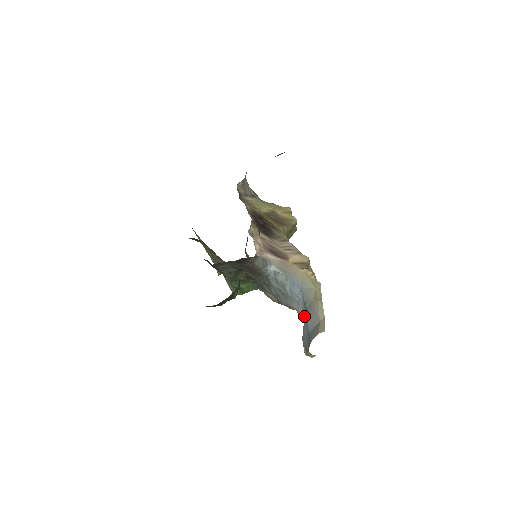
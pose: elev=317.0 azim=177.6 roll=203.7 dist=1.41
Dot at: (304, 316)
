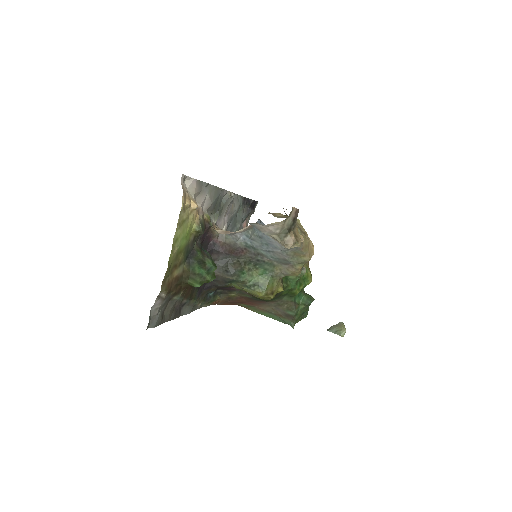
Dot at: occluded
